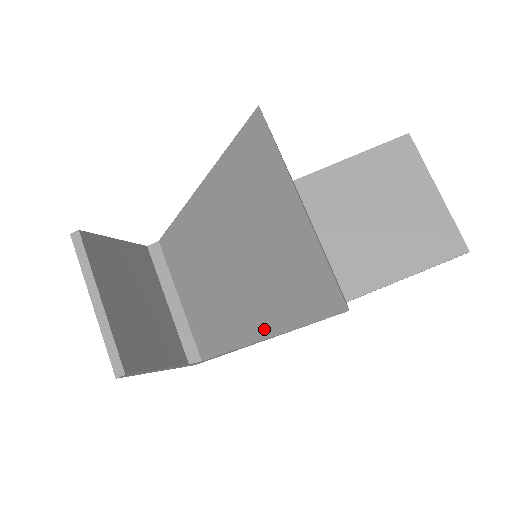
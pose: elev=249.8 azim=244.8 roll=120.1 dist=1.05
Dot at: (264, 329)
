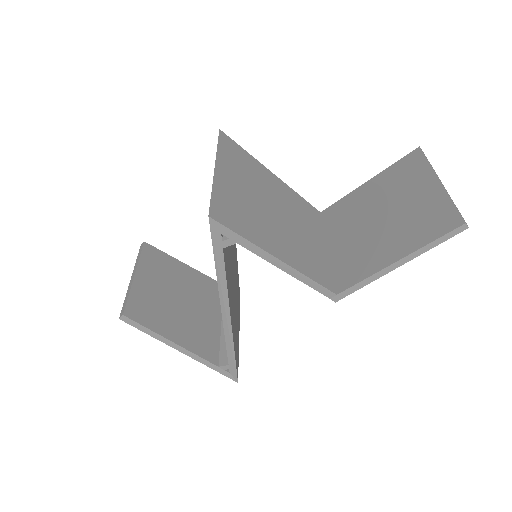
Dot at: occluded
